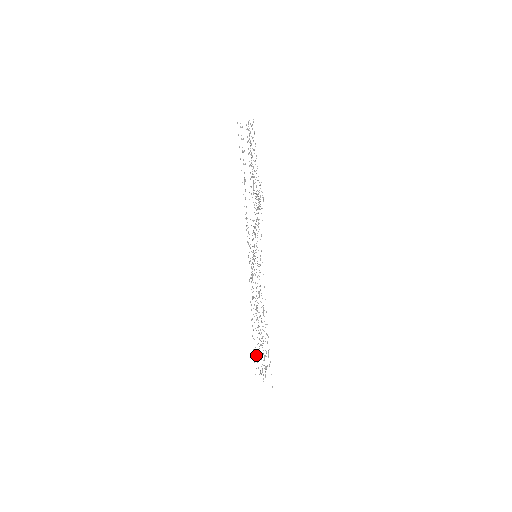
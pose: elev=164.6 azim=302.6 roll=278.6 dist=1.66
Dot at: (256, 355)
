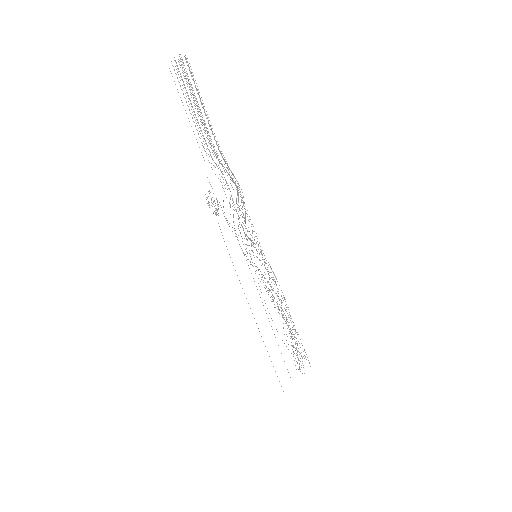
Dot at: occluded
